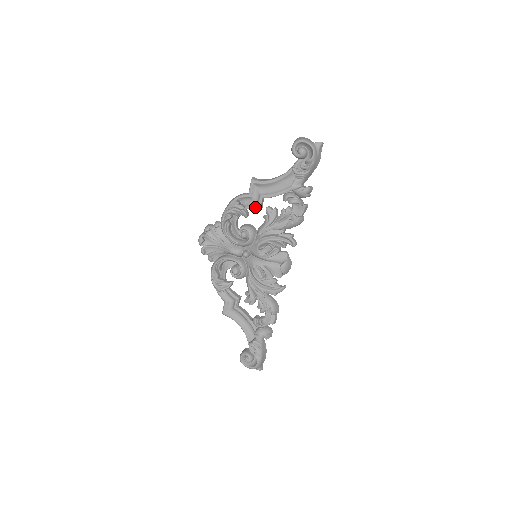
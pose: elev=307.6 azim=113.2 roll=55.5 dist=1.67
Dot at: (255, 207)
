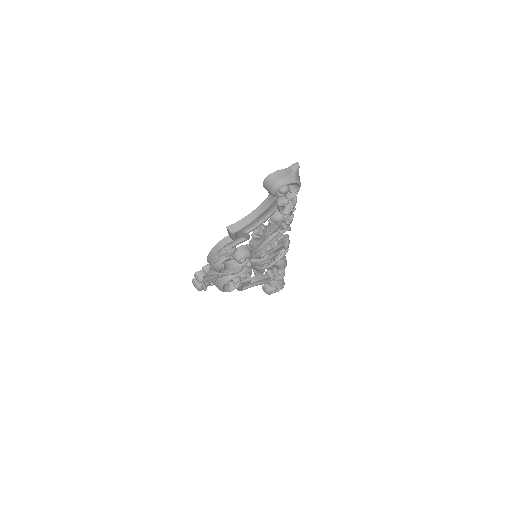
Dot at: occluded
